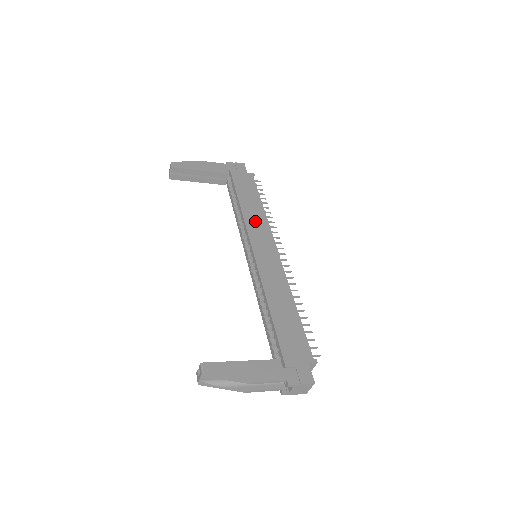
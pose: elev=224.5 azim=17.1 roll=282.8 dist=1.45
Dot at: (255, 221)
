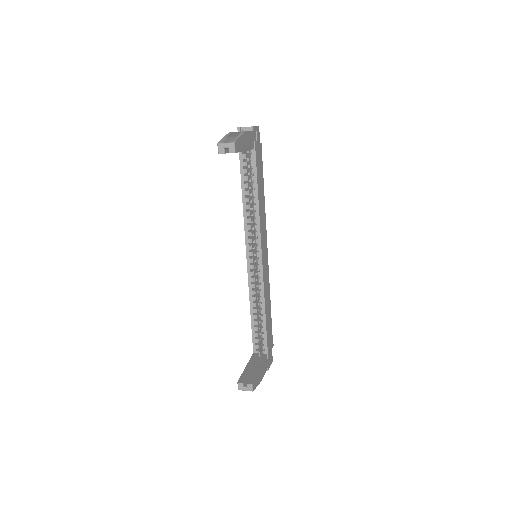
Dot at: (263, 219)
